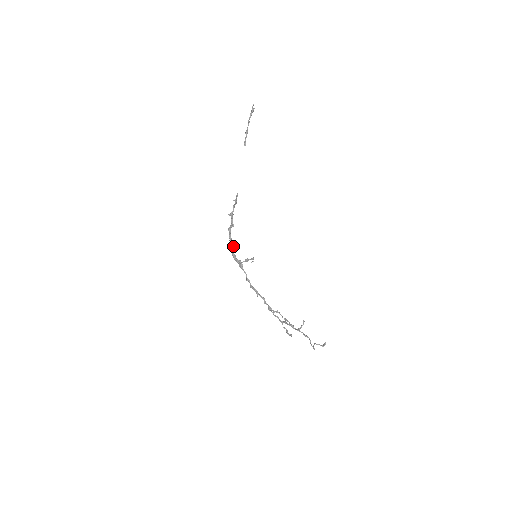
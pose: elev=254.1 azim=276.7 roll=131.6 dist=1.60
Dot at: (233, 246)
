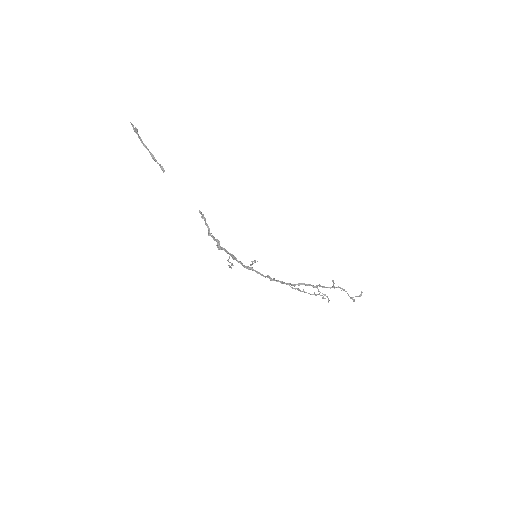
Dot at: occluded
